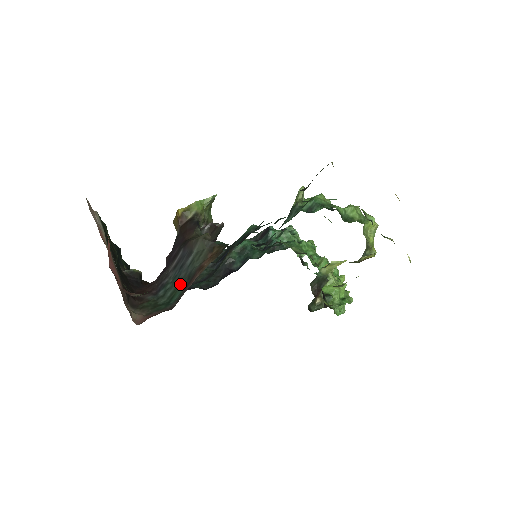
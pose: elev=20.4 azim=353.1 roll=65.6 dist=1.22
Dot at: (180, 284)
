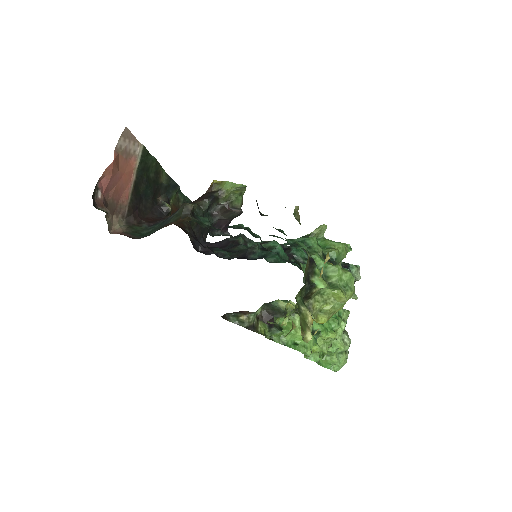
Dot at: (158, 228)
